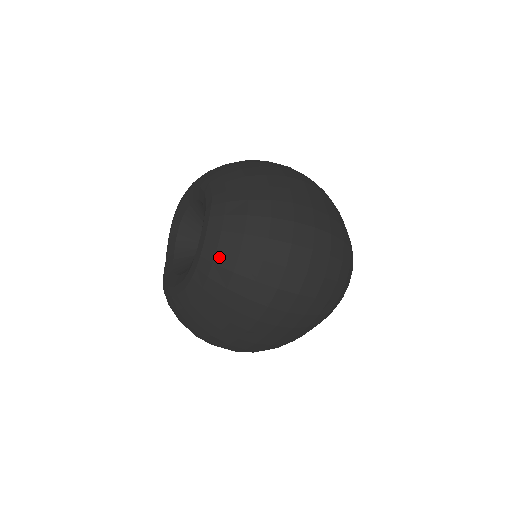
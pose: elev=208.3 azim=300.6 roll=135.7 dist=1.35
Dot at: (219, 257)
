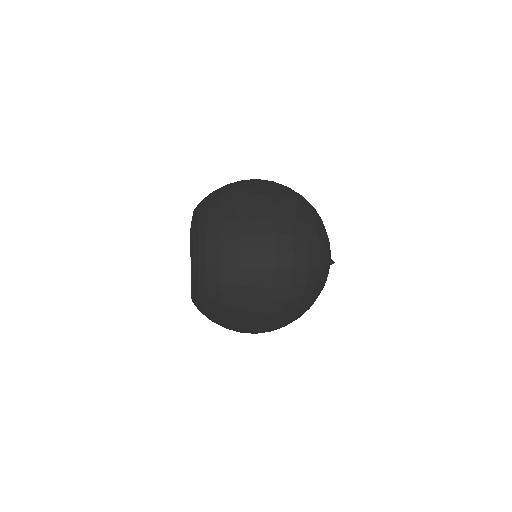
Dot at: (209, 273)
